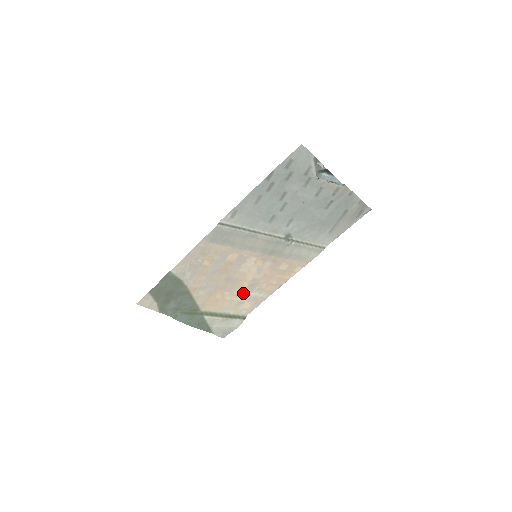
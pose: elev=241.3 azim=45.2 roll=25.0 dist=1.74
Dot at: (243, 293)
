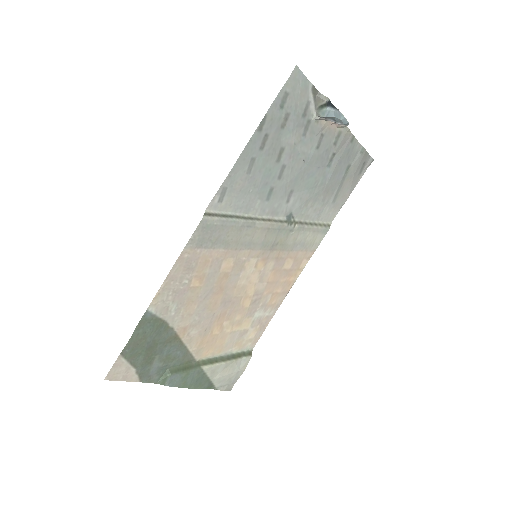
Dot at: (245, 317)
